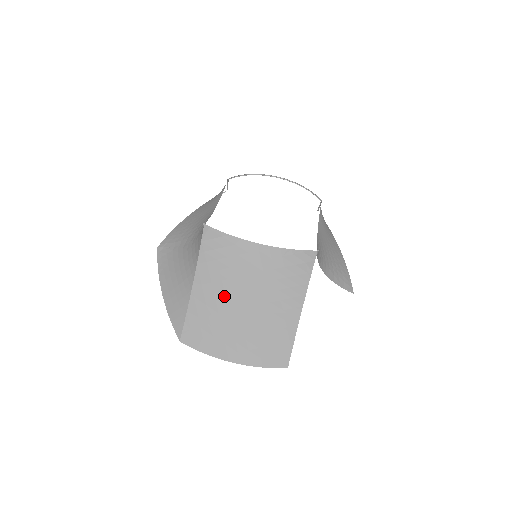
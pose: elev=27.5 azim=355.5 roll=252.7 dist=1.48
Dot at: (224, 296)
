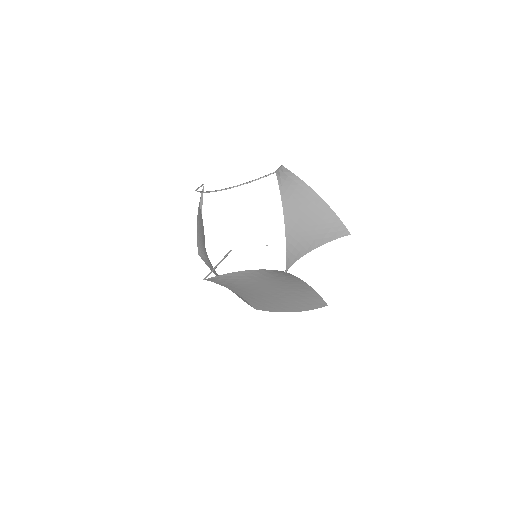
Dot at: (255, 293)
